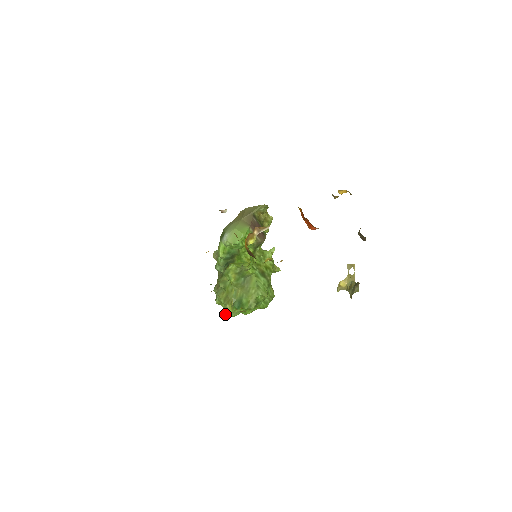
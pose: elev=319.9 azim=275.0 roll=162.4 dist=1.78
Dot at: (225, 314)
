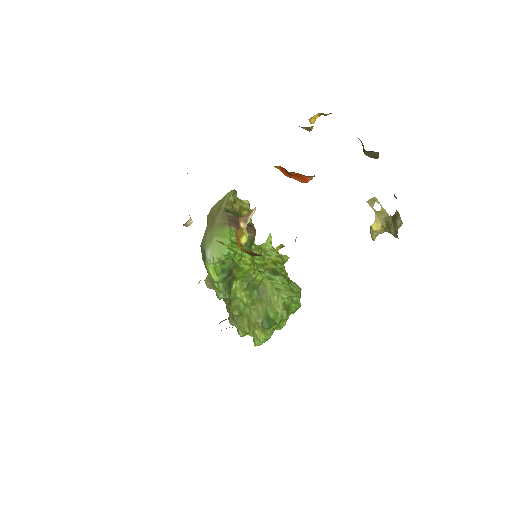
Dot at: (258, 342)
